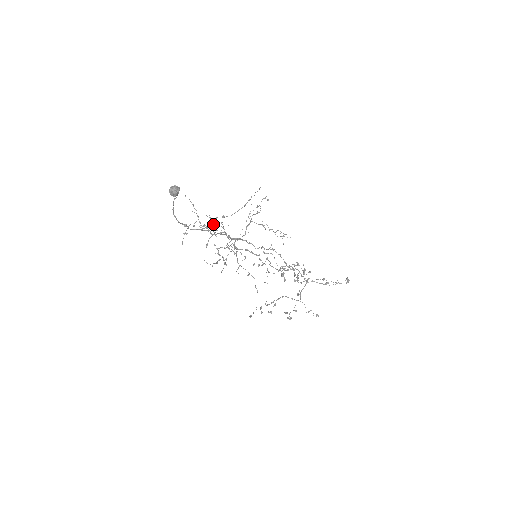
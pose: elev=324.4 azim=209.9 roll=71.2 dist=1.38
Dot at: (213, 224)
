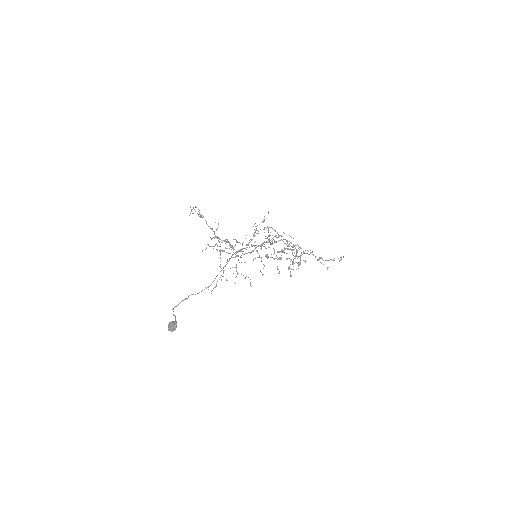
Dot at: occluded
